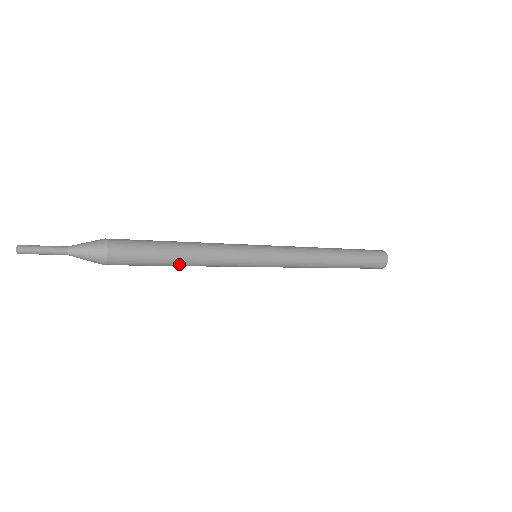
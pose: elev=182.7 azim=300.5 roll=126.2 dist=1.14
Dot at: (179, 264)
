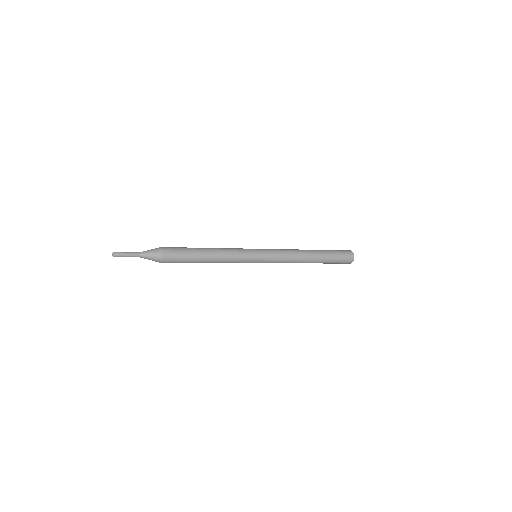
Dot at: (206, 258)
